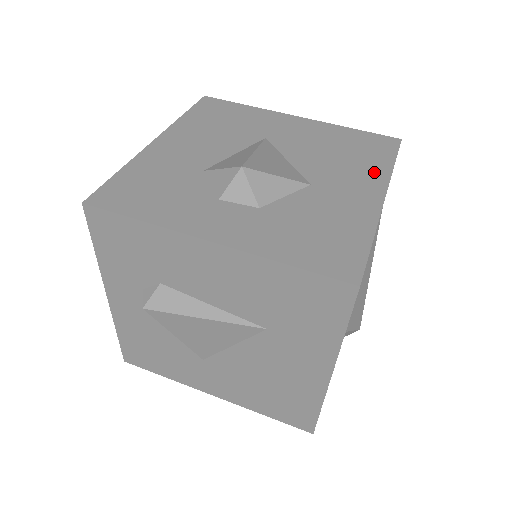
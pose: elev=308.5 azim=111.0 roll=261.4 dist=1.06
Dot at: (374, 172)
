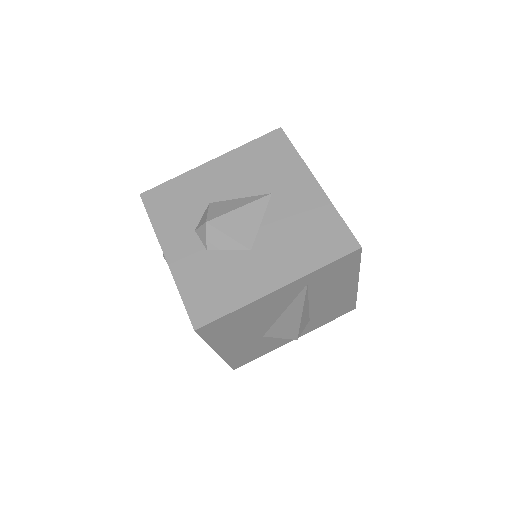
Dot at: (300, 265)
